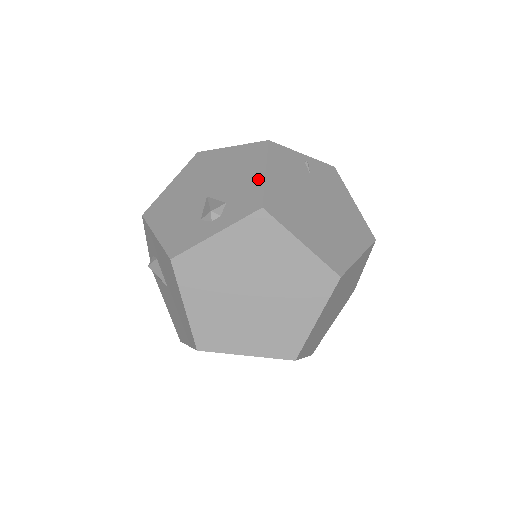
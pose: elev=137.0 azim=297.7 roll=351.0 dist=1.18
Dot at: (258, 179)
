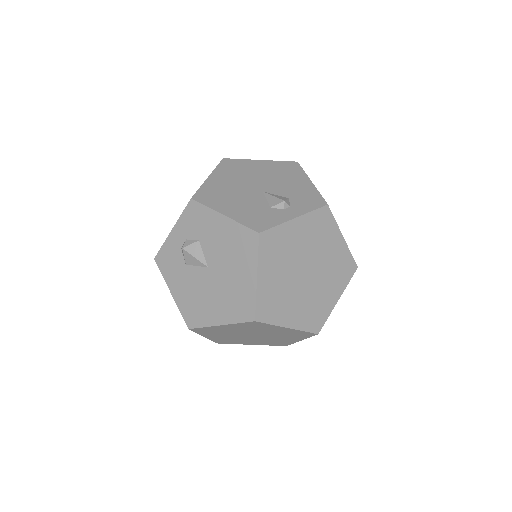
Dot at: (309, 186)
